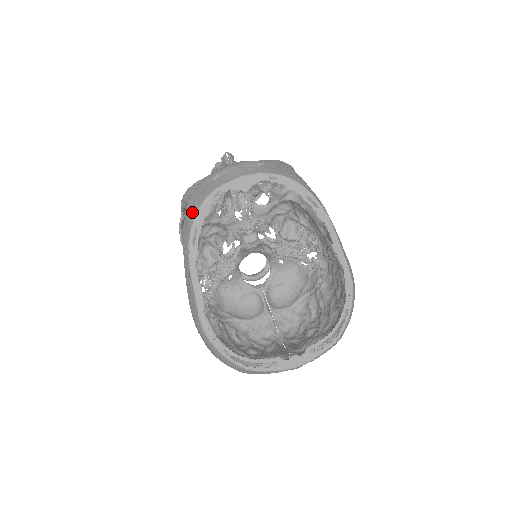
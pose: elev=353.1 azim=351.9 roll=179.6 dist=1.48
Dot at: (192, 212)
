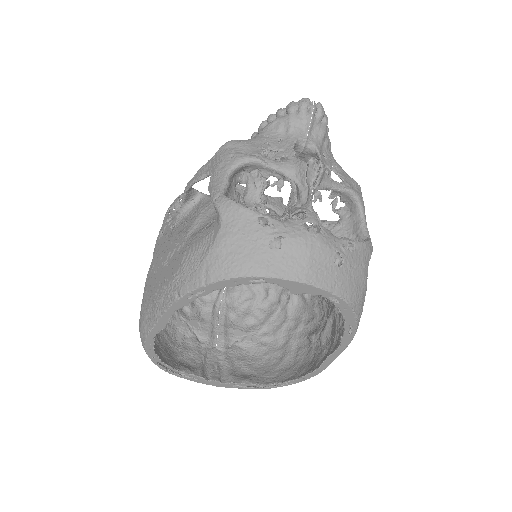
Dot at: (214, 270)
